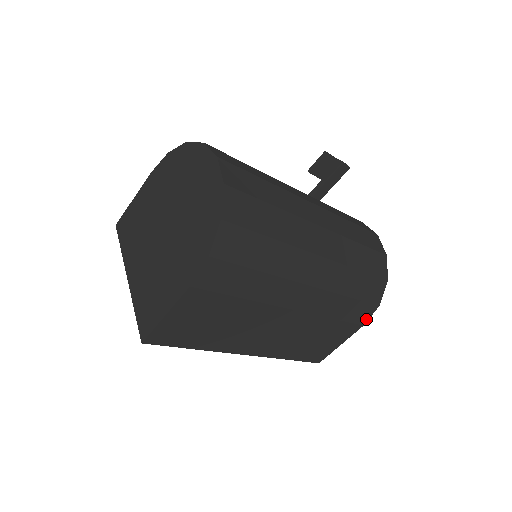
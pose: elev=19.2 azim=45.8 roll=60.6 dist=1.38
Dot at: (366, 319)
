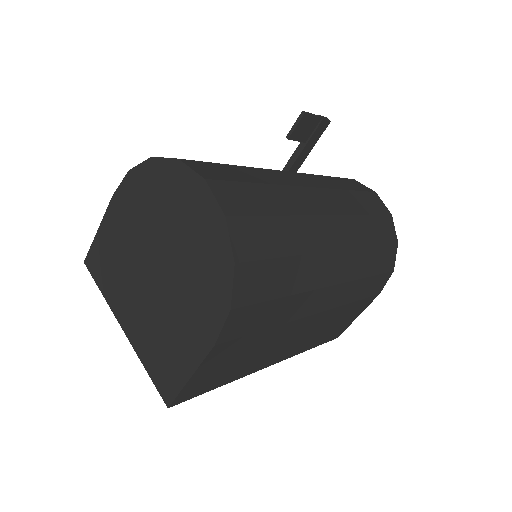
Dot at: (382, 287)
